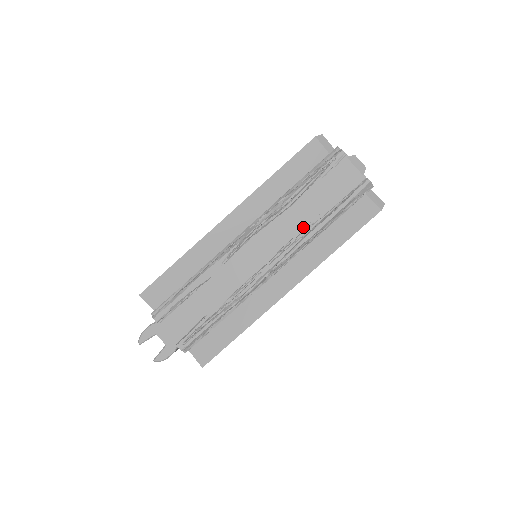
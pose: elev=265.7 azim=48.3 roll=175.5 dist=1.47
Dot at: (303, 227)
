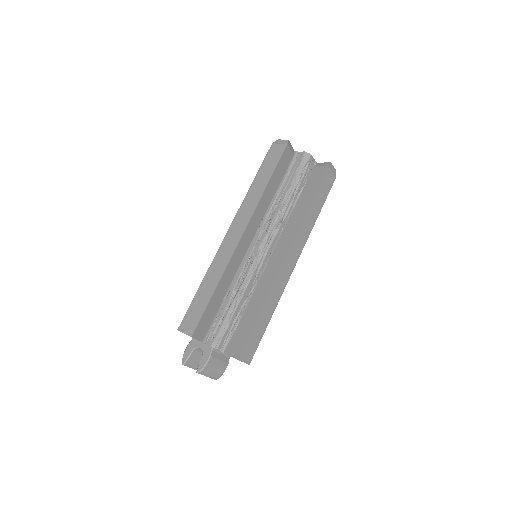
Dot at: (260, 197)
